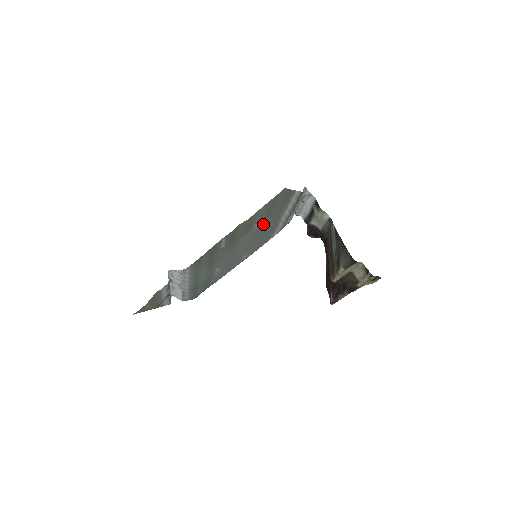
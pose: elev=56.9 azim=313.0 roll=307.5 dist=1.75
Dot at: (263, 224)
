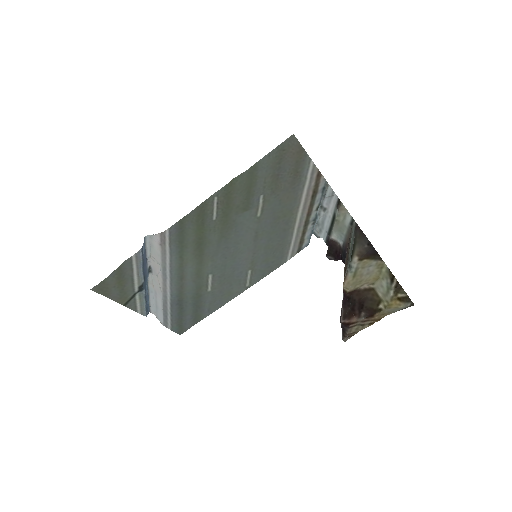
Dot at: (269, 210)
